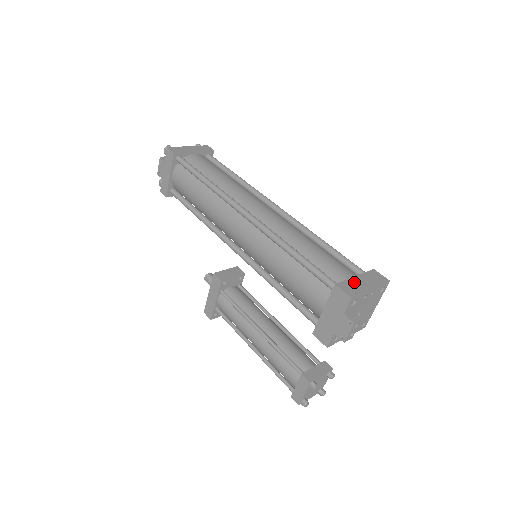
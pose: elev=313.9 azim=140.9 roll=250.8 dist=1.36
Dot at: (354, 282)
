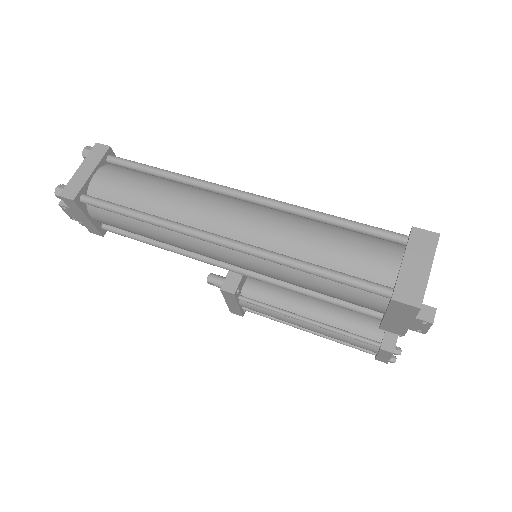
Dot at: (407, 275)
